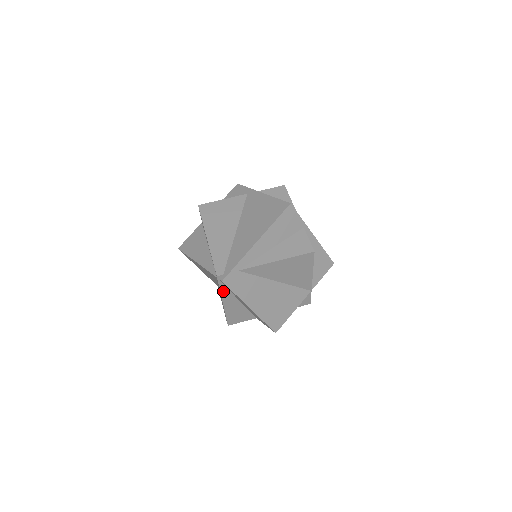
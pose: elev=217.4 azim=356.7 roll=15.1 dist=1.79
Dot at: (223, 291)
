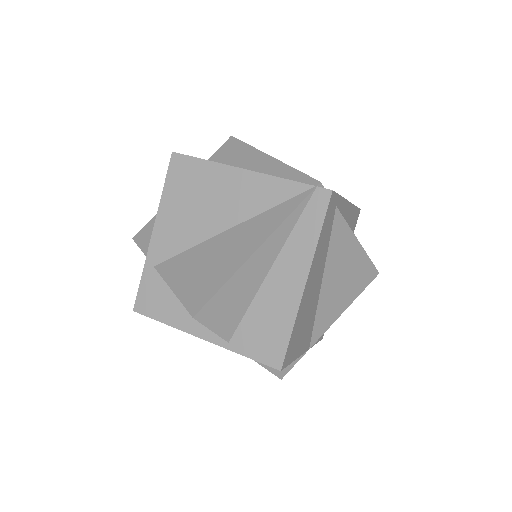
Dot at: (287, 223)
